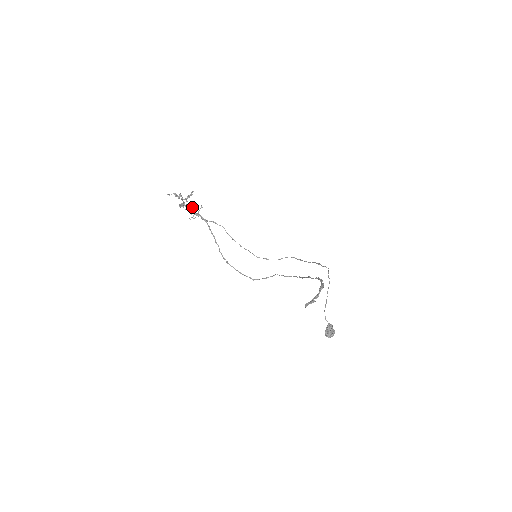
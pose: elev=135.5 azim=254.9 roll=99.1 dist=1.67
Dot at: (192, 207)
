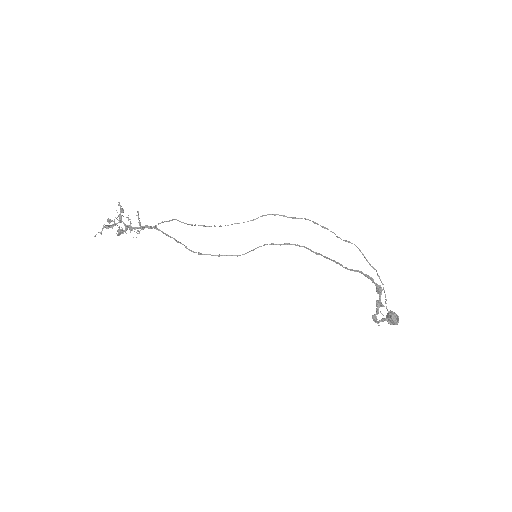
Dot at: (130, 223)
